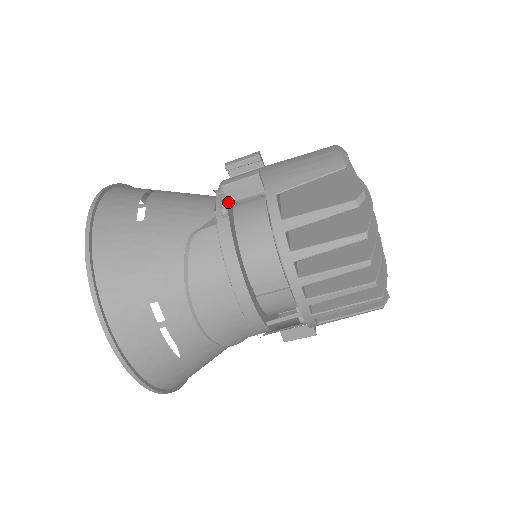
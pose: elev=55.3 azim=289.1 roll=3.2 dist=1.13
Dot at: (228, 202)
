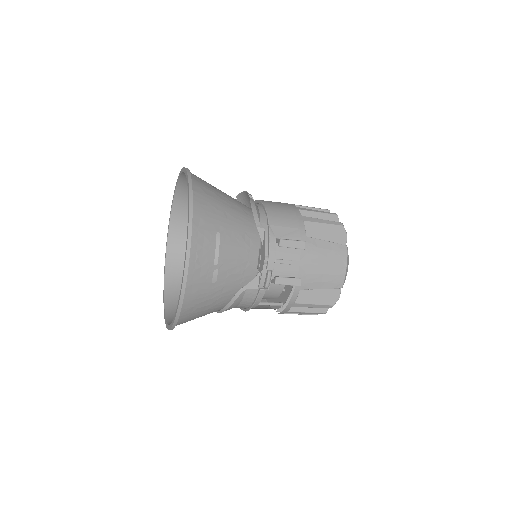
Dot at: occluded
